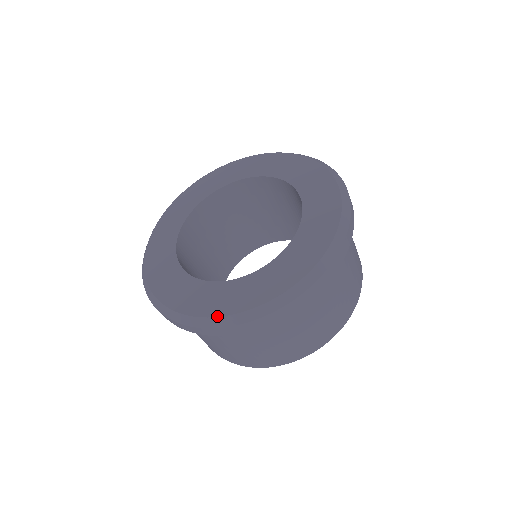
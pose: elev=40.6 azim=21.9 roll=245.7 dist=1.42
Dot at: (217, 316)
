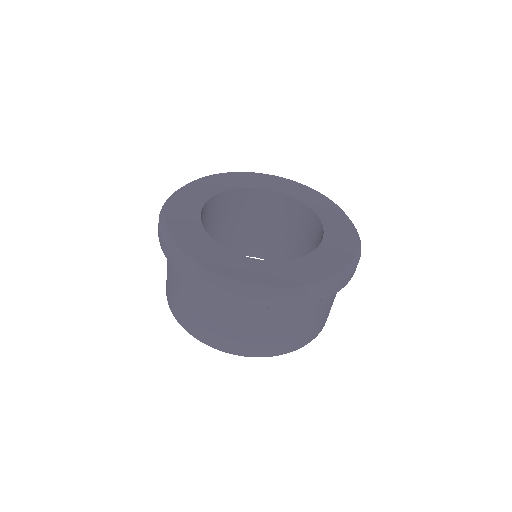
Dot at: (286, 286)
